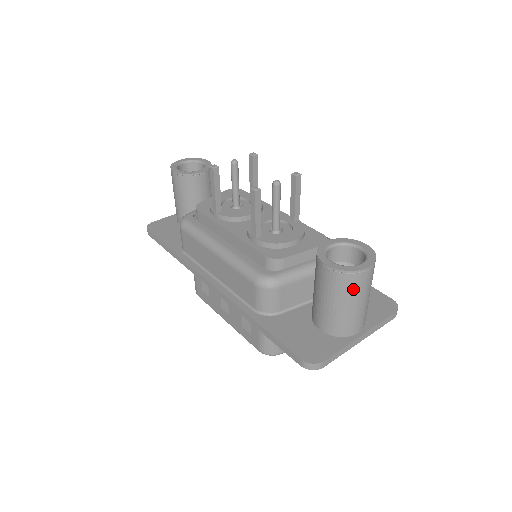
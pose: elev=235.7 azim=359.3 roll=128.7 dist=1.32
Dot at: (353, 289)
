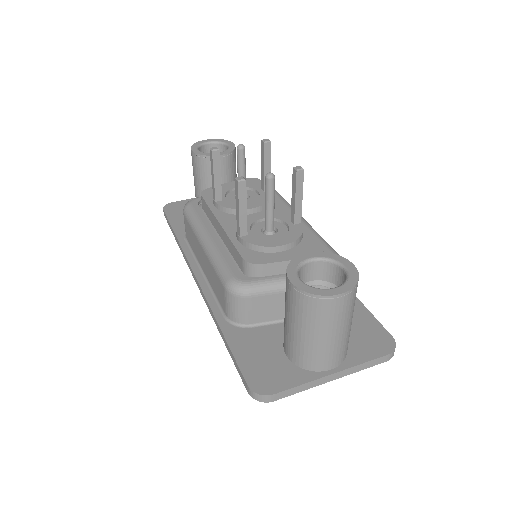
Dot at: (319, 317)
